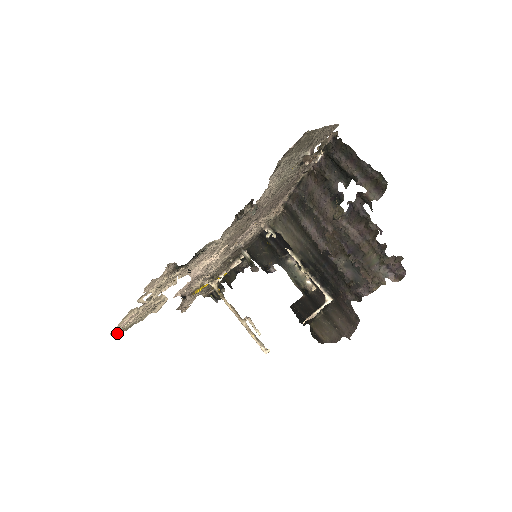
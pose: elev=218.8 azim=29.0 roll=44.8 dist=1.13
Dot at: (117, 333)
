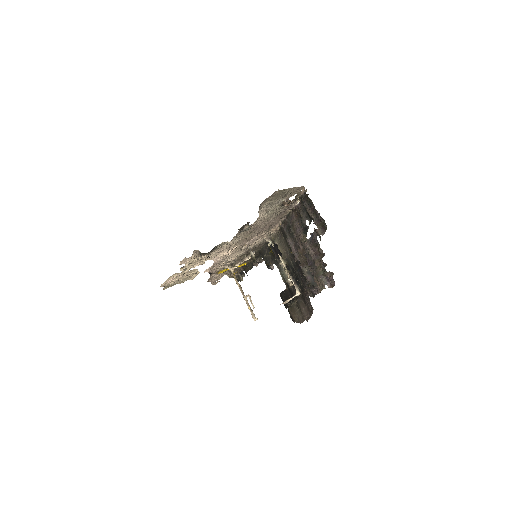
Dot at: (165, 287)
